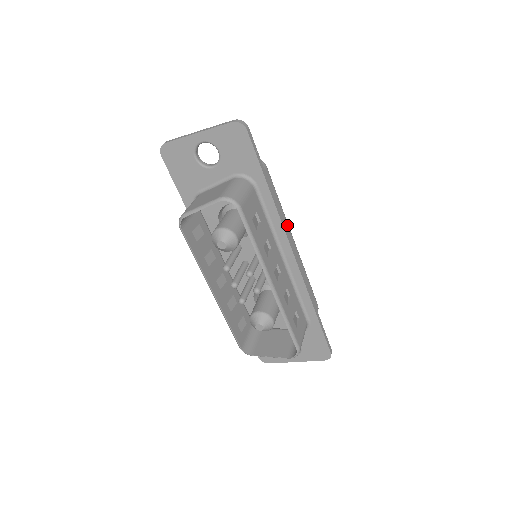
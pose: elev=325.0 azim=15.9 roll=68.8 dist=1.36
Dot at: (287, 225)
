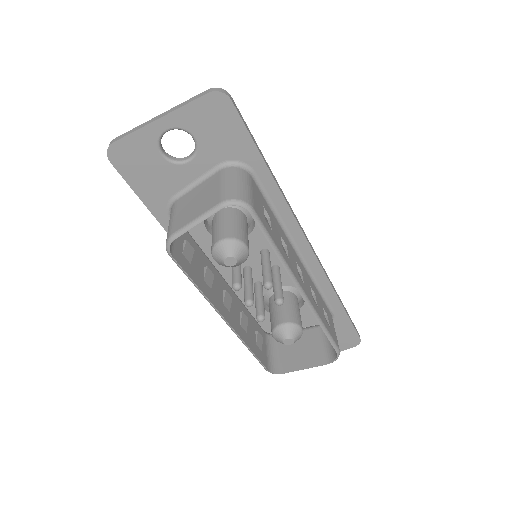
Dot at: occluded
